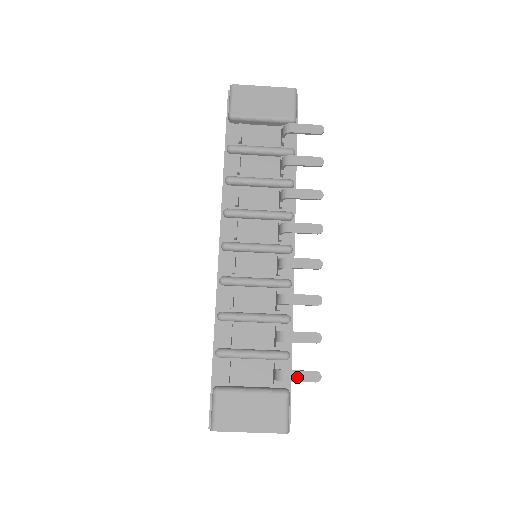
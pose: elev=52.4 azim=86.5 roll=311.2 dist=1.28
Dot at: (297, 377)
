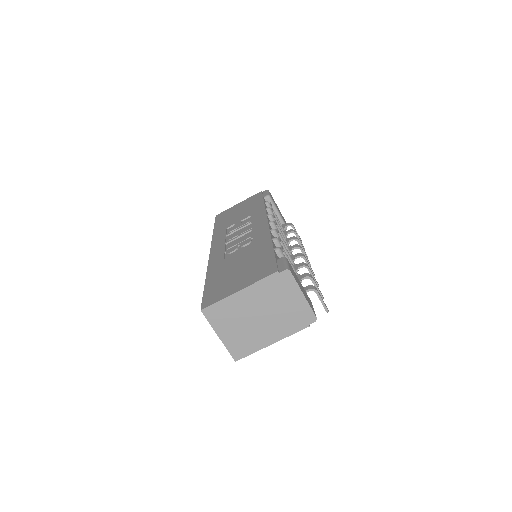
Dot at: (321, 297)
